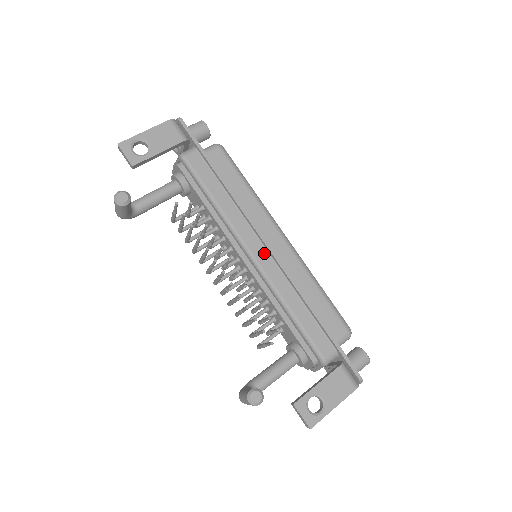
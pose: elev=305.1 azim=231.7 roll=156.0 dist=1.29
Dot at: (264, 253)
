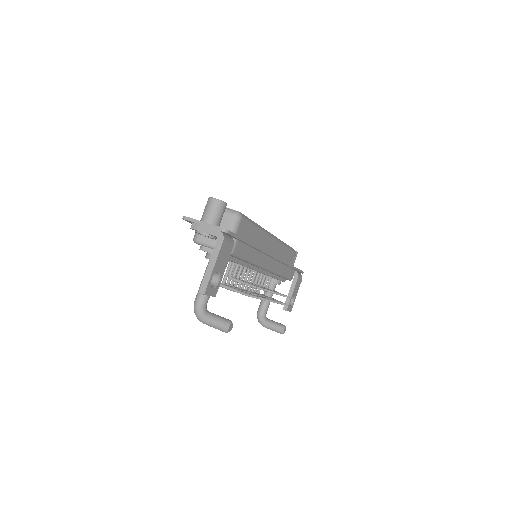
Dot at: (272, 261)
